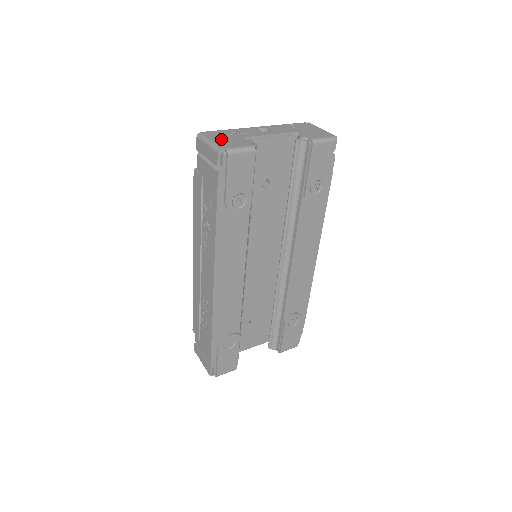
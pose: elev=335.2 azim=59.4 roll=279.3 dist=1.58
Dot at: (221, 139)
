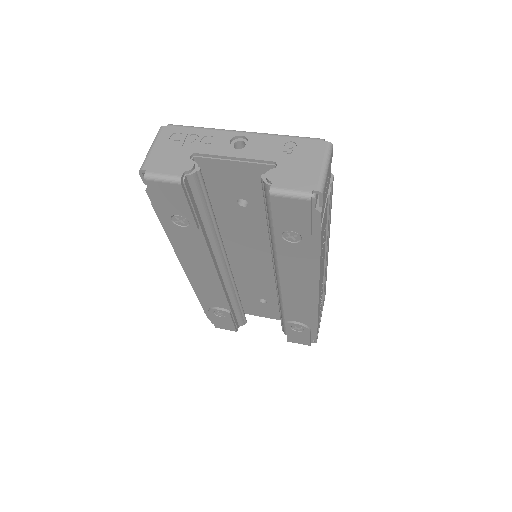
Dot at: (165, 149)
